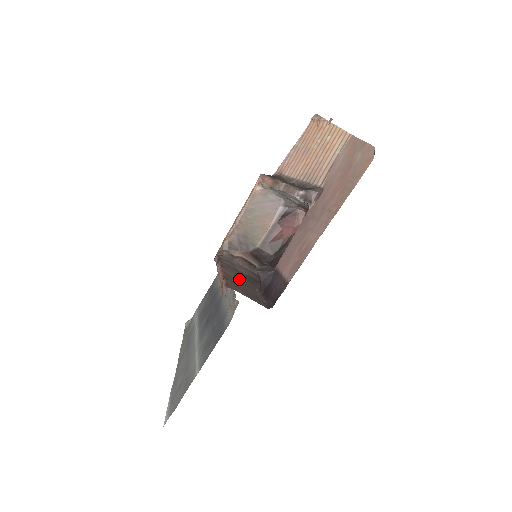
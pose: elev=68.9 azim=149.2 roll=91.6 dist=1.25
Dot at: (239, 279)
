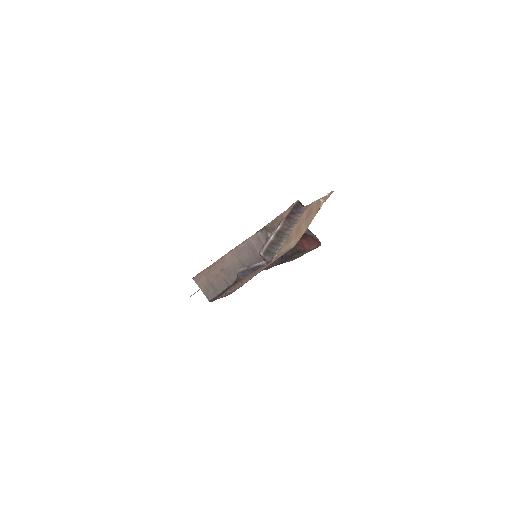
Dot at: (232, 266)
